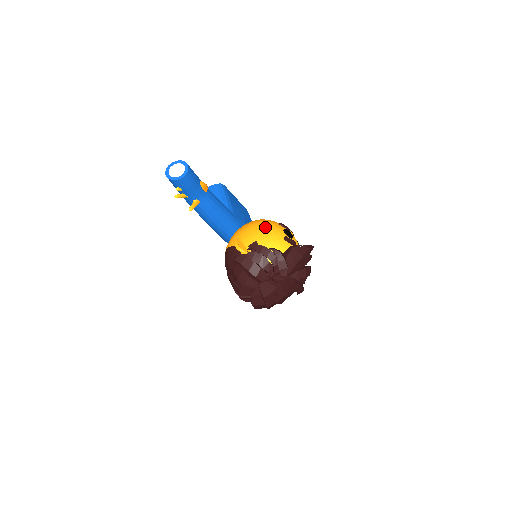
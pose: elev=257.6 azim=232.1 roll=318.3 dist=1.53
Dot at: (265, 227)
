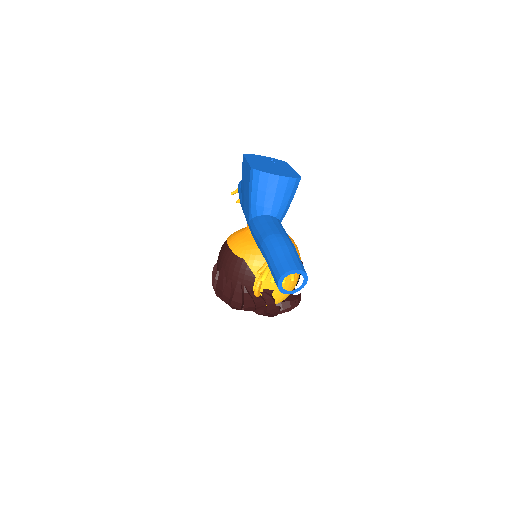
Dot at: occluded
